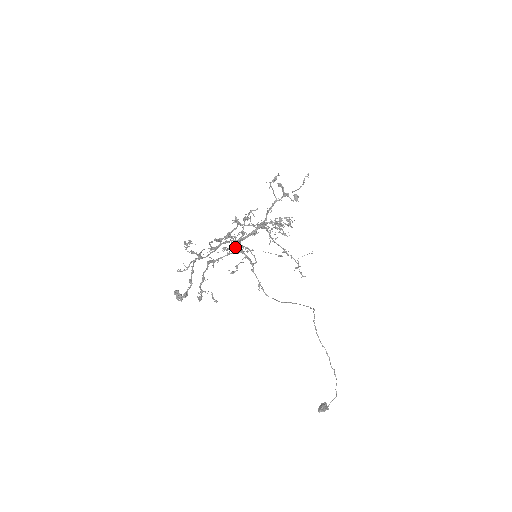
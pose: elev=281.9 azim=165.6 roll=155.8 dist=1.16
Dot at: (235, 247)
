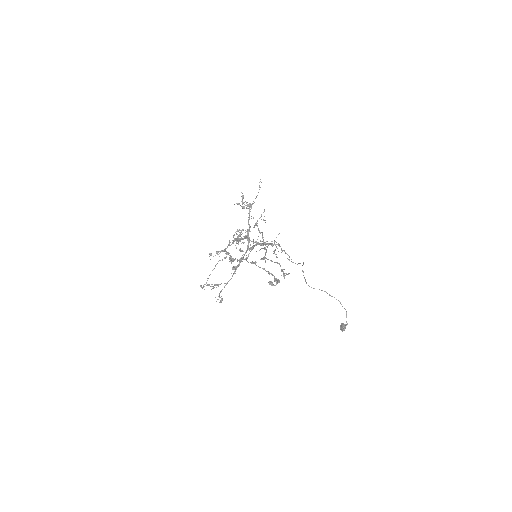
Dot at: occluded
